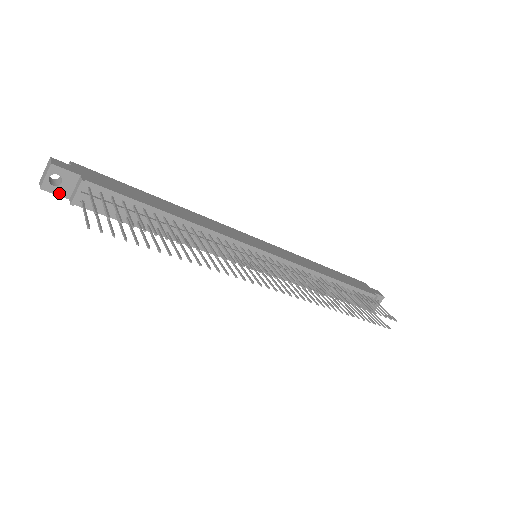
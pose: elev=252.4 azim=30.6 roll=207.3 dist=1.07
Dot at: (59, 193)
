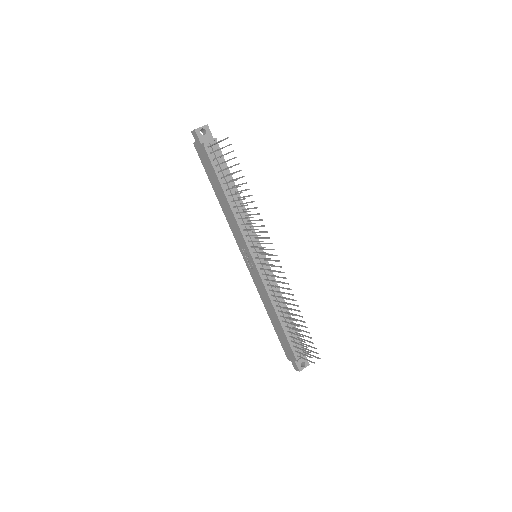
Dot at: (200, 138)
